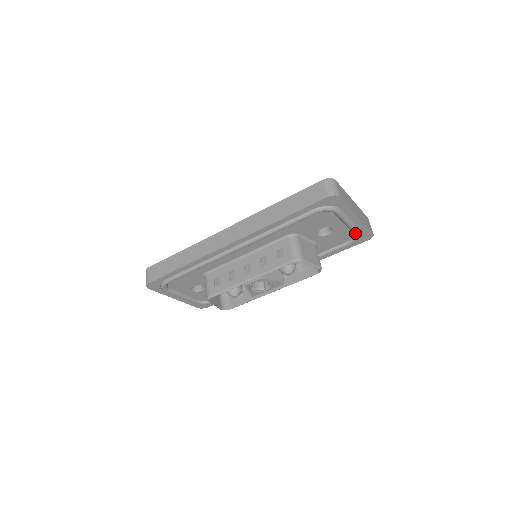
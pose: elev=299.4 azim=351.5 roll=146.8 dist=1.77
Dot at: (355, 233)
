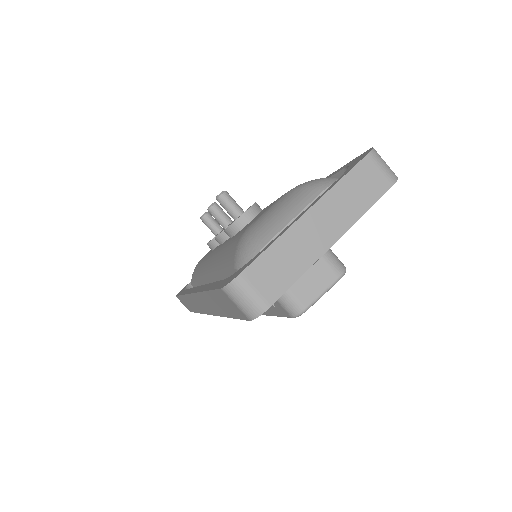
Dot at: occluded
